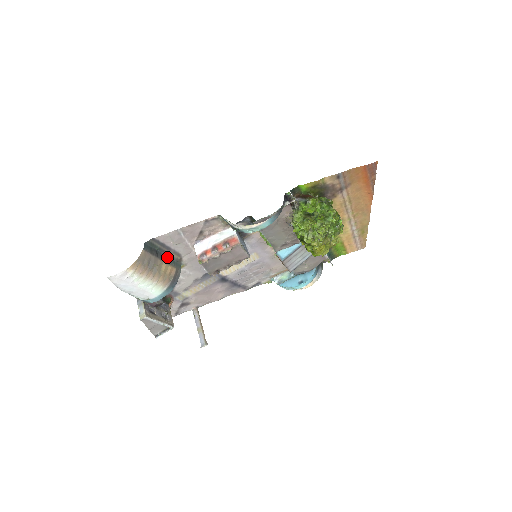
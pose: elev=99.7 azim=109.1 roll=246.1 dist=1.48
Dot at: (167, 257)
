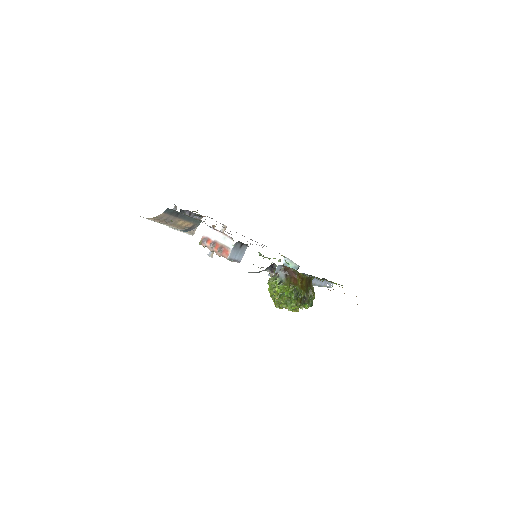
Dot at: (188, 217)
